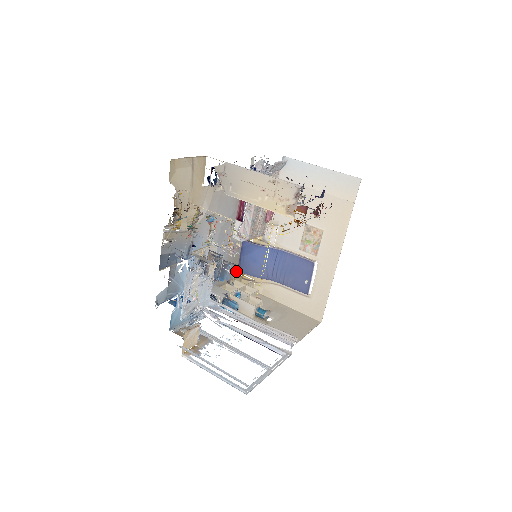
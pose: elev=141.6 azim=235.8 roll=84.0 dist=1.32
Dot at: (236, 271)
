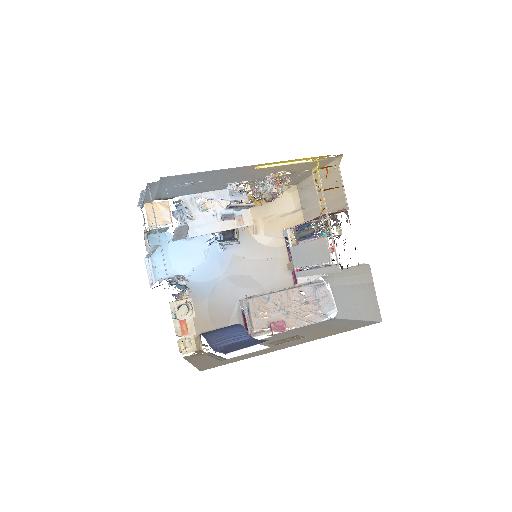
Dot at: (199, 332)
